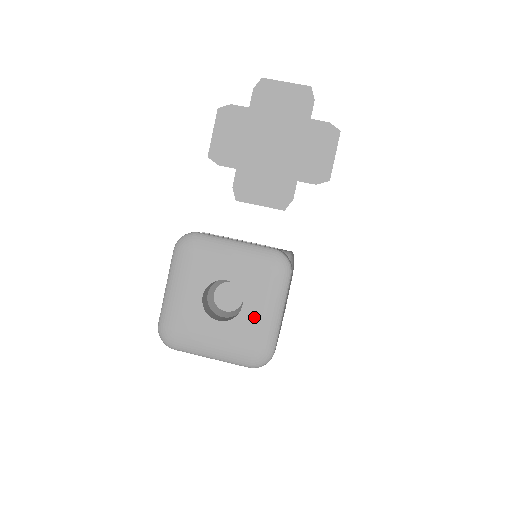
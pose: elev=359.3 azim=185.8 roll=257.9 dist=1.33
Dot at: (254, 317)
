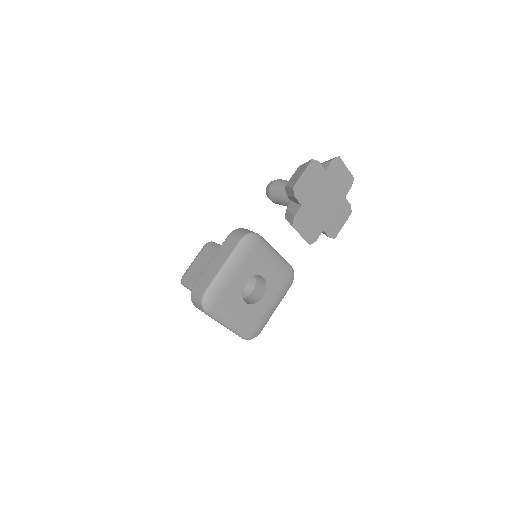
Dot at: (265, 307)
